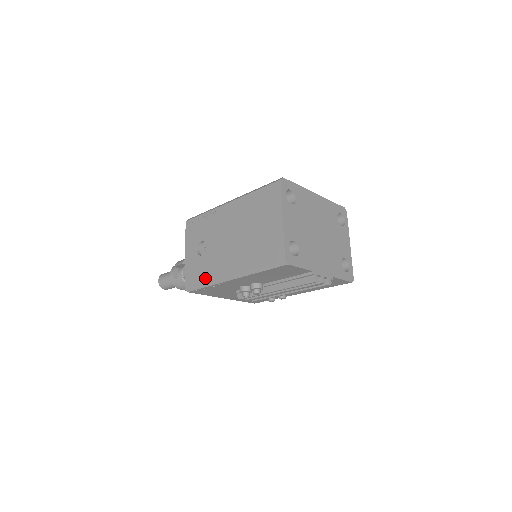
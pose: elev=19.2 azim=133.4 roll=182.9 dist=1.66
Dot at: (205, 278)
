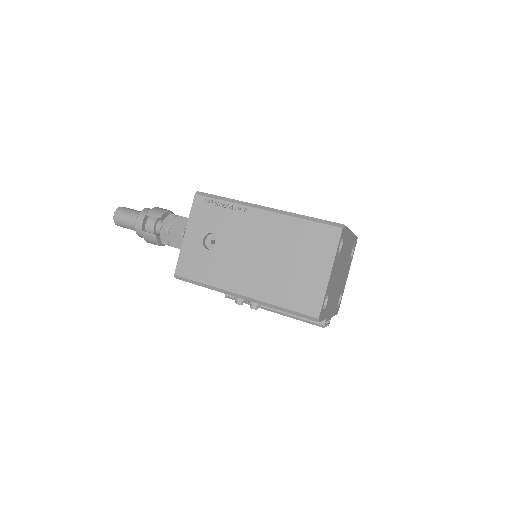
Dot at: (207, 279)
